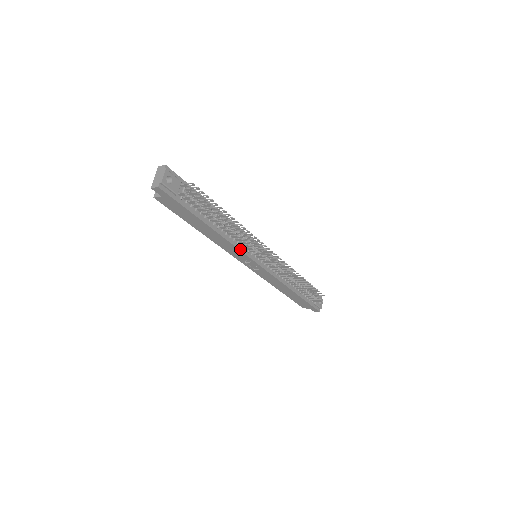
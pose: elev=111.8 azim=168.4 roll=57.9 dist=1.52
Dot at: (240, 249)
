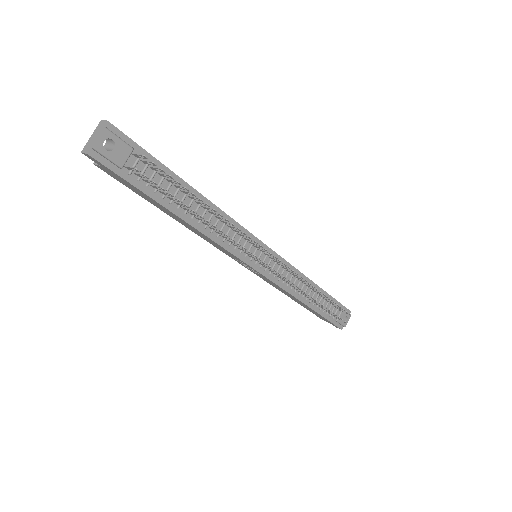
Dot at: (227, 248)
